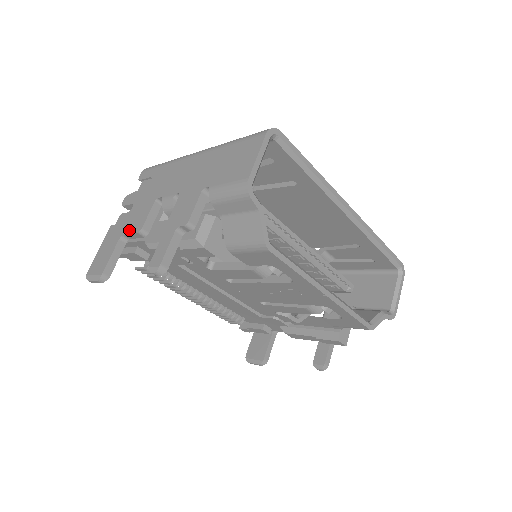
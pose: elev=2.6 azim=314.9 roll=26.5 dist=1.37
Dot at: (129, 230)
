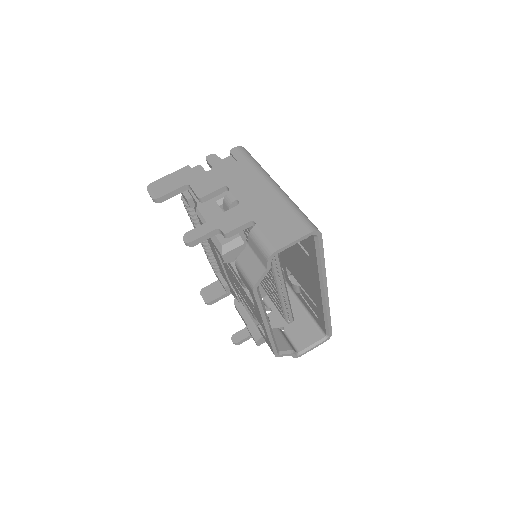
Dot at: (195, 187)
